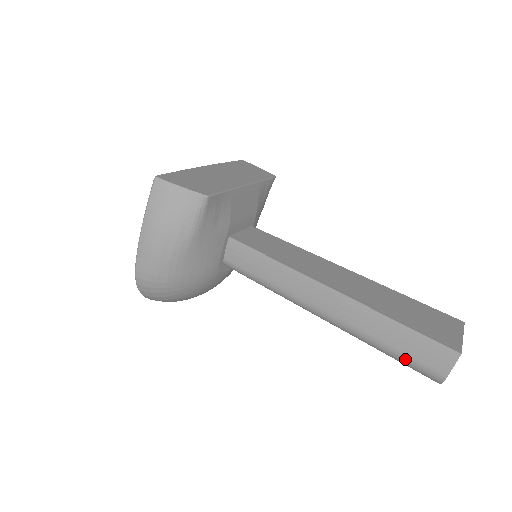
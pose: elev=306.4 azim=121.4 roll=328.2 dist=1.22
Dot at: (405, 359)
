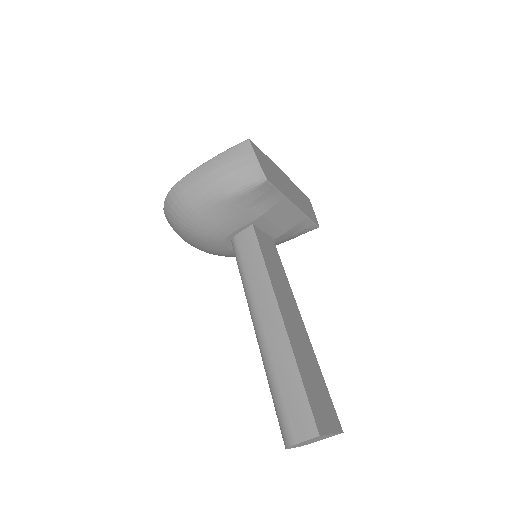
Dot at: (280, 407)
